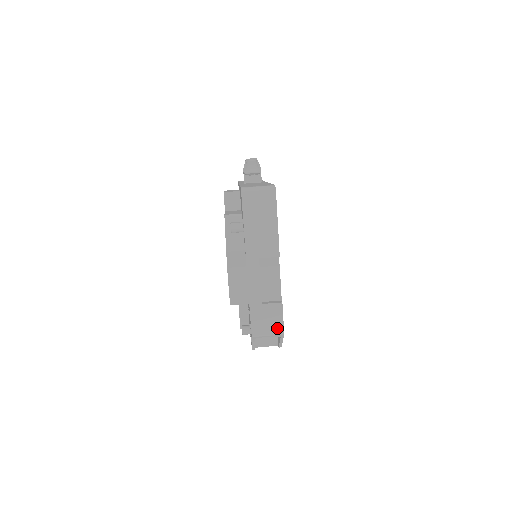
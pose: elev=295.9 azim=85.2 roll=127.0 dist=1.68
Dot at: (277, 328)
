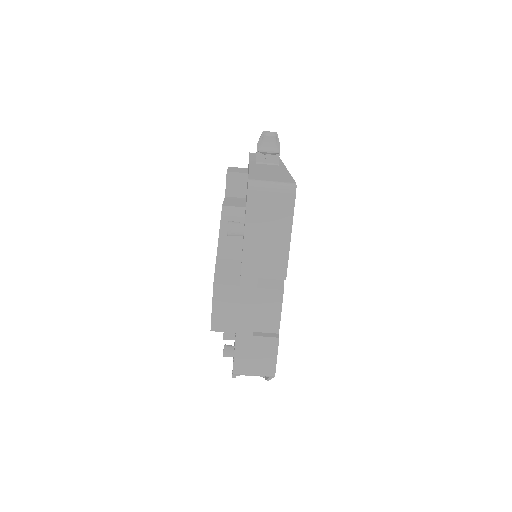
Dot at: (267, 368)
